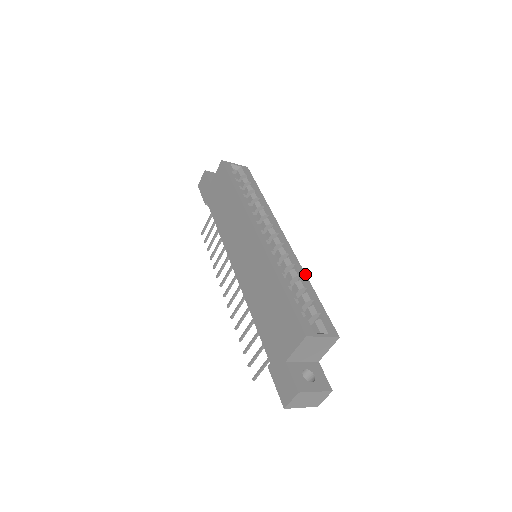
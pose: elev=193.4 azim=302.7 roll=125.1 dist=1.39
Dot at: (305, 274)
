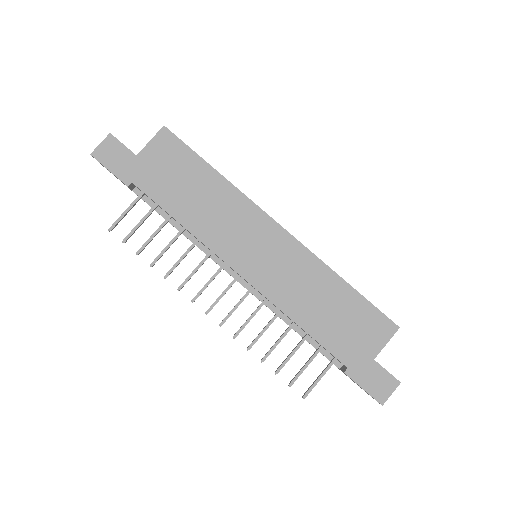
Dot at: occluded
